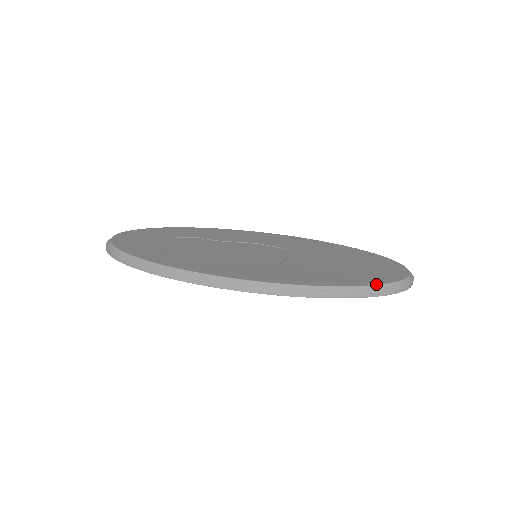
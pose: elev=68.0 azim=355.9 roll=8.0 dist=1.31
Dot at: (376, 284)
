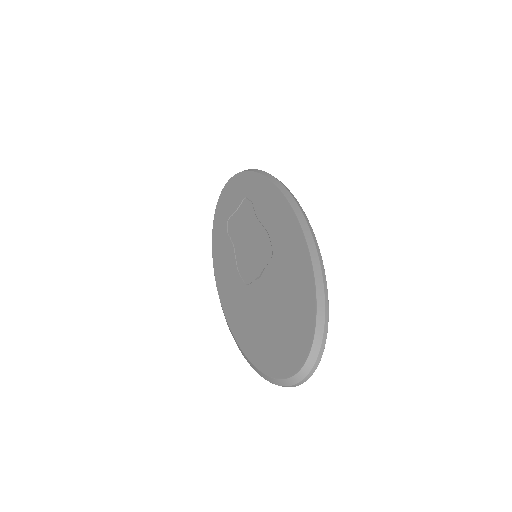
Dot at: (256, 366)
